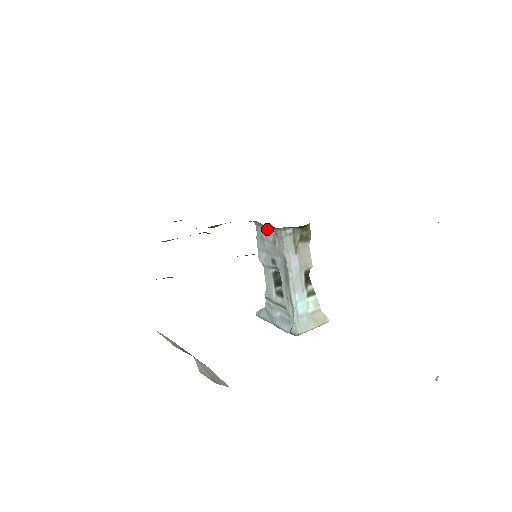
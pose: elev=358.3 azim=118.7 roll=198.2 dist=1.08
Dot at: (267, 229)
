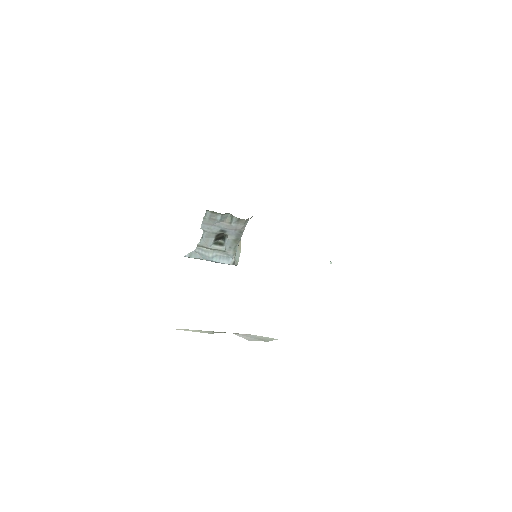
Dot at: (223, 215)
